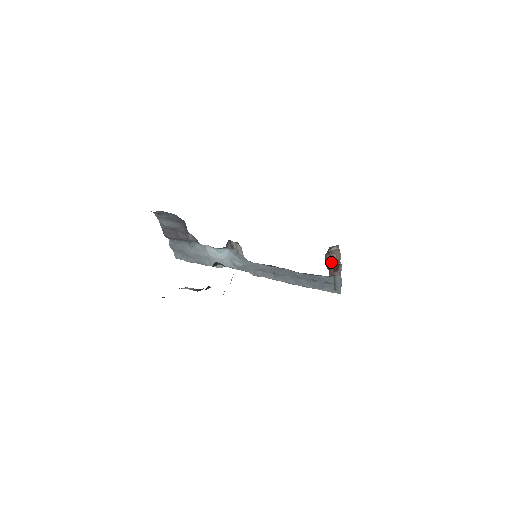
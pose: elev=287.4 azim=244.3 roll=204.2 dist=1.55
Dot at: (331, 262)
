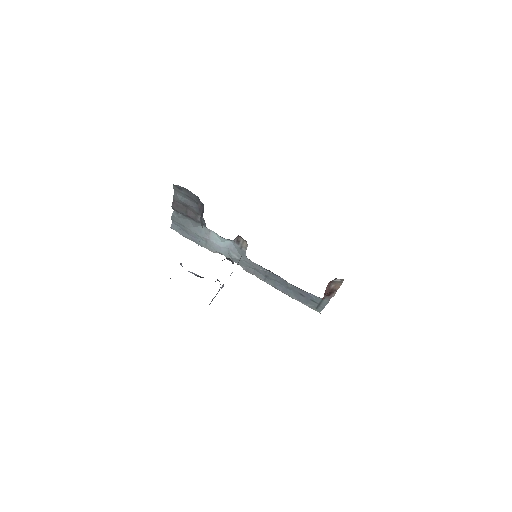
Dot at: (329, 289)
